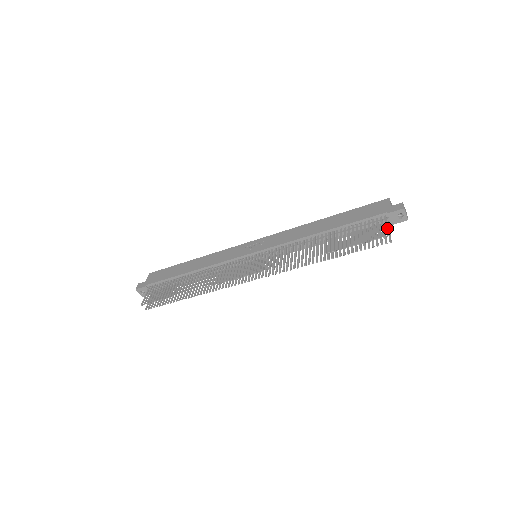
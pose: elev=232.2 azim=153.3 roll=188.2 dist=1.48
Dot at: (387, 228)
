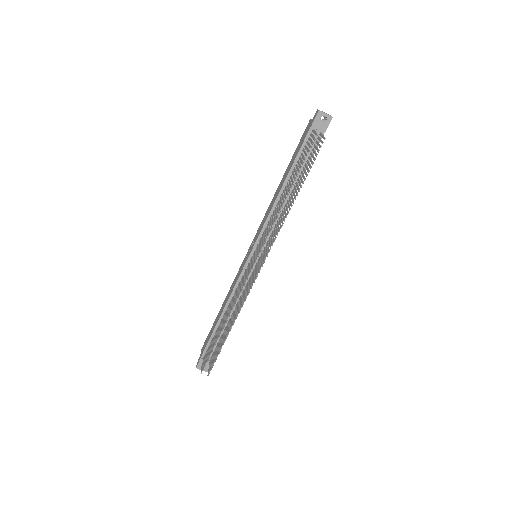
Dot at: (315, 133)
